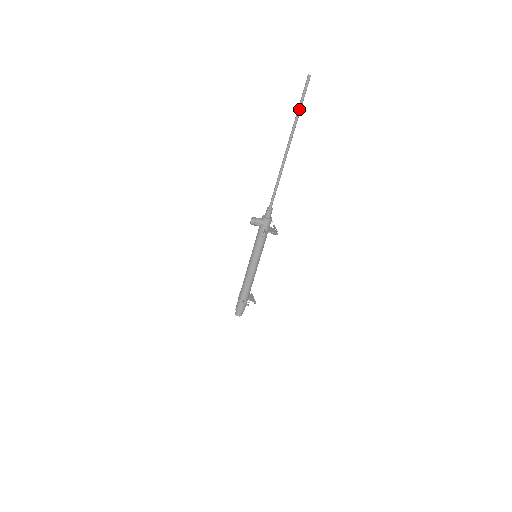
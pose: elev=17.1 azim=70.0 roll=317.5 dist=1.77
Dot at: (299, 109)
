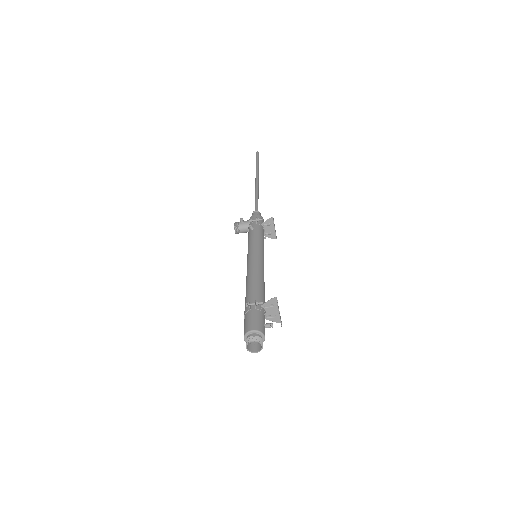
Dot at: (256, 163)
